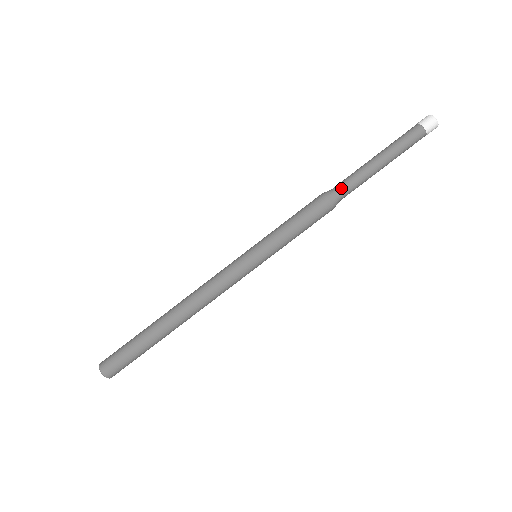
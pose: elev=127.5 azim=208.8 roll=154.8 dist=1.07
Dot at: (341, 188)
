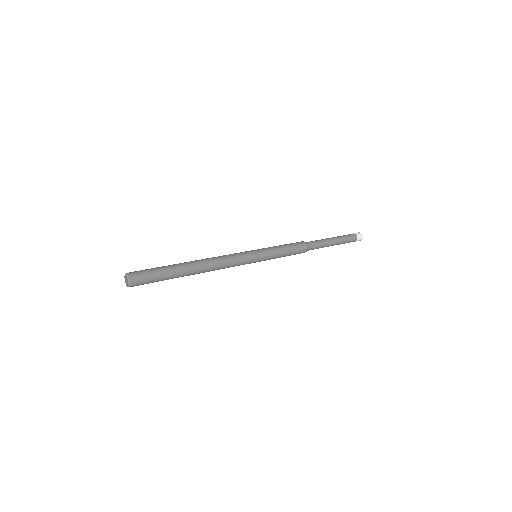
Dot at: (312, 242)
